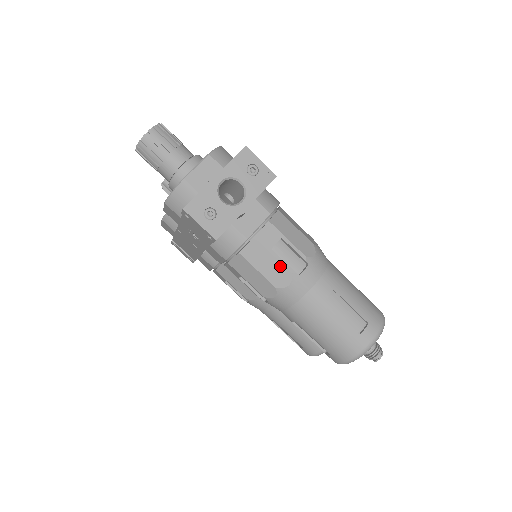
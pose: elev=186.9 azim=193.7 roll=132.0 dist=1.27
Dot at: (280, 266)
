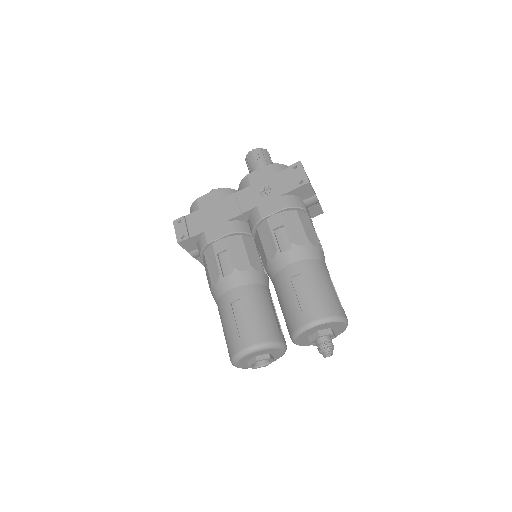
Dot at: (315, 235)
